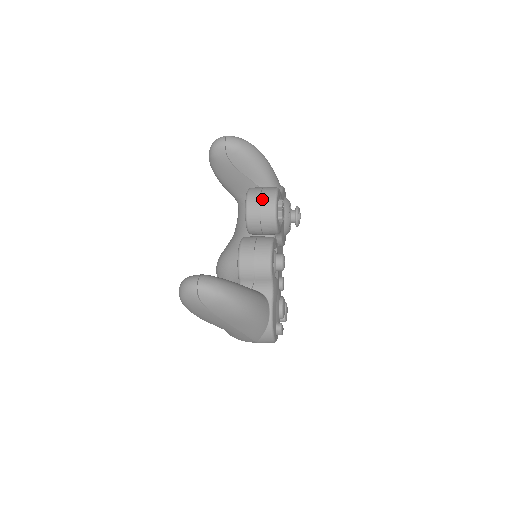
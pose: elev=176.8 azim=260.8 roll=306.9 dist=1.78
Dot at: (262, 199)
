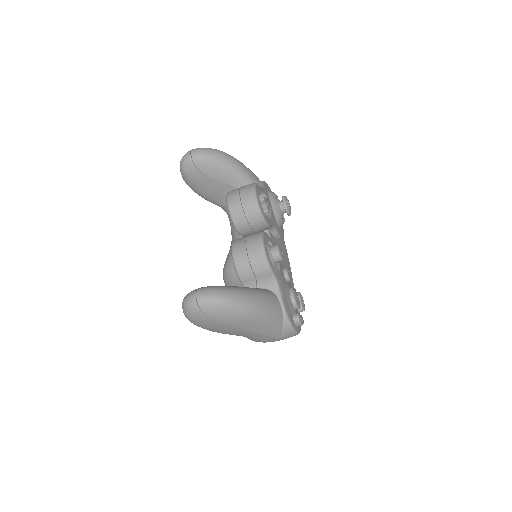
Dot at: (242, 198)
